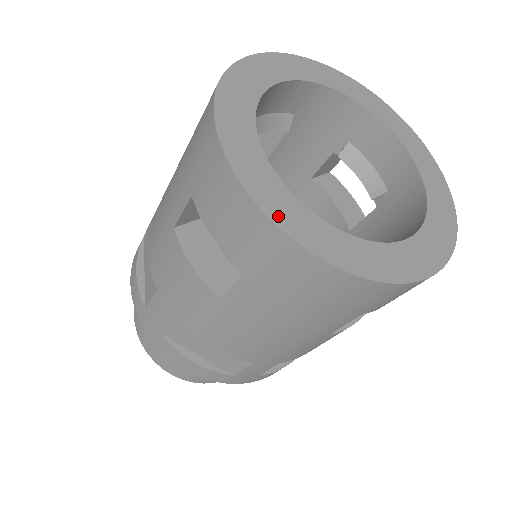
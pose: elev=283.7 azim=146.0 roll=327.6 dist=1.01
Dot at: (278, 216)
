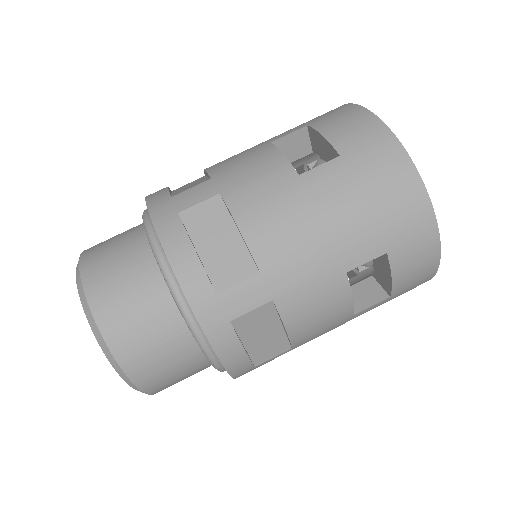
Dot at: occluded
